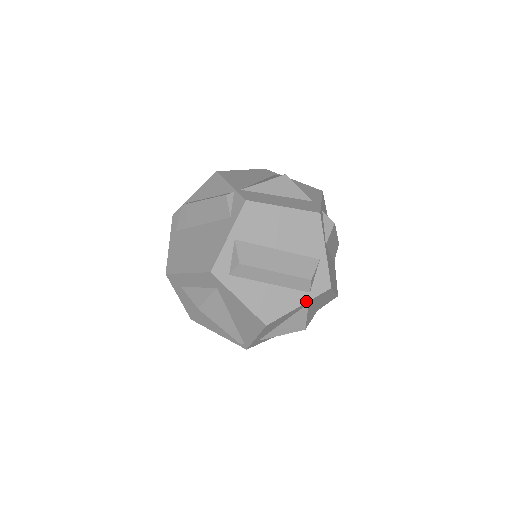
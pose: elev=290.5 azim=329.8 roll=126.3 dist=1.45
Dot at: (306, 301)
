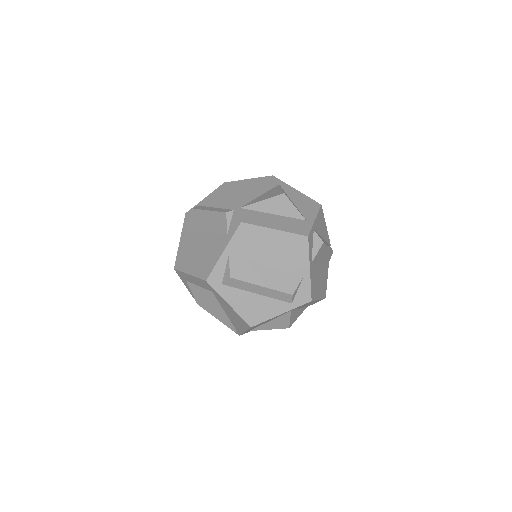
Dot at: (288, 310)
